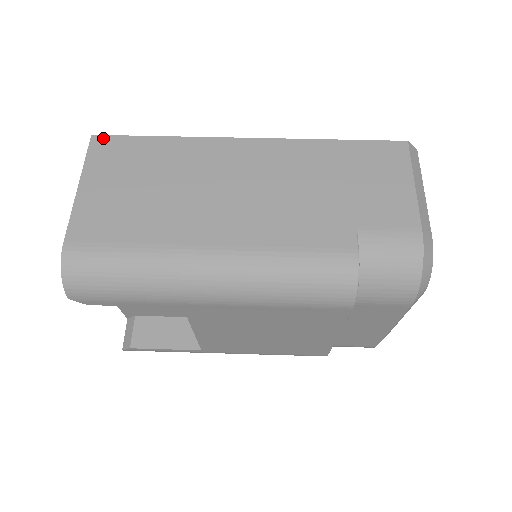
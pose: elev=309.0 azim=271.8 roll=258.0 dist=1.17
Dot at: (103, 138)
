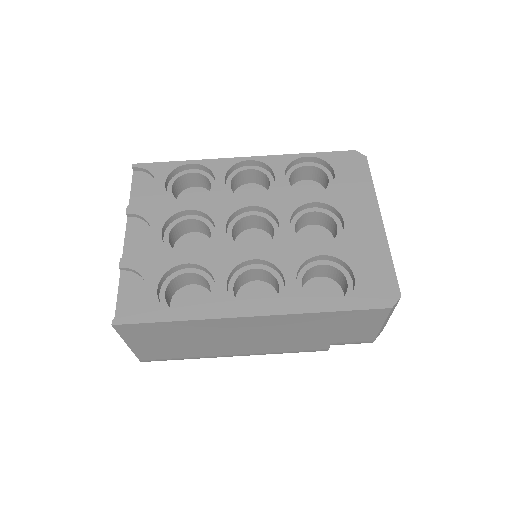
Dot at: (124, 326)
